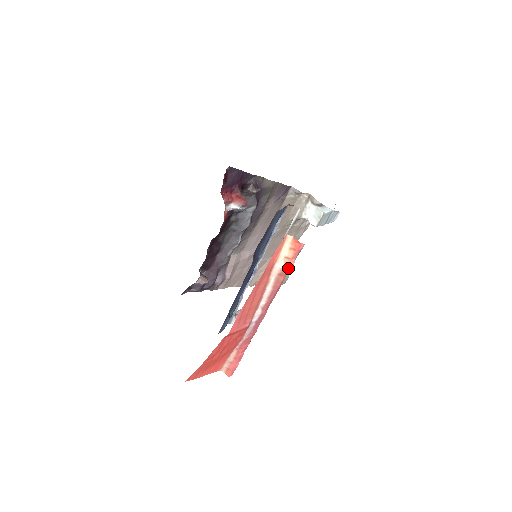
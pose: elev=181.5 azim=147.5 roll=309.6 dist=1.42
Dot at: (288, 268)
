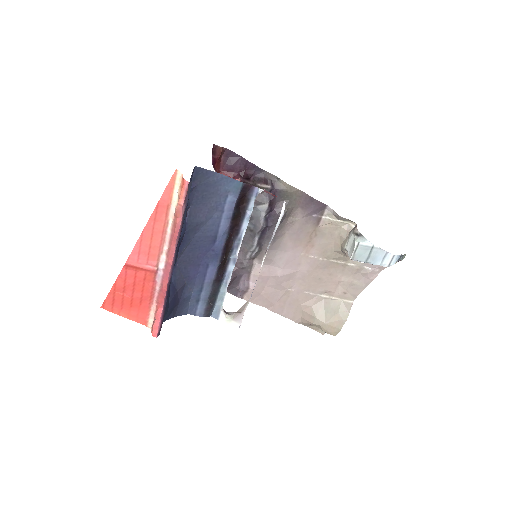
Dot at: (179, 209)
